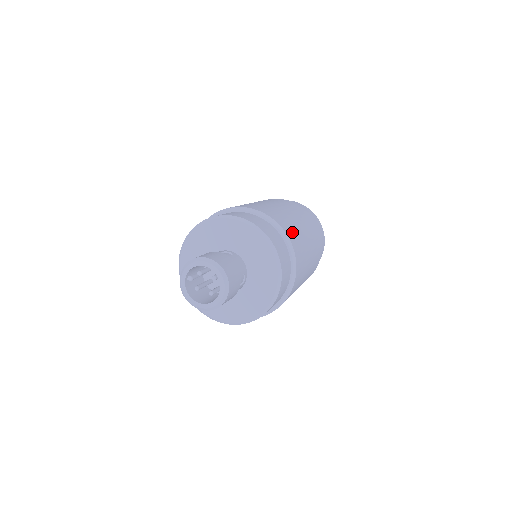
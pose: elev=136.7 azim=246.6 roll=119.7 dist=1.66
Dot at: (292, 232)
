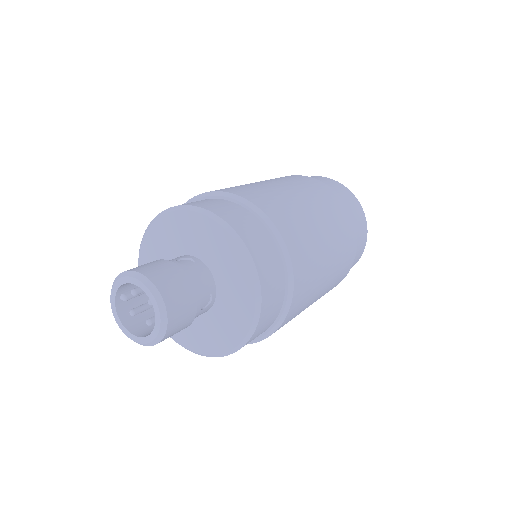
Dot at: (294, 230)
